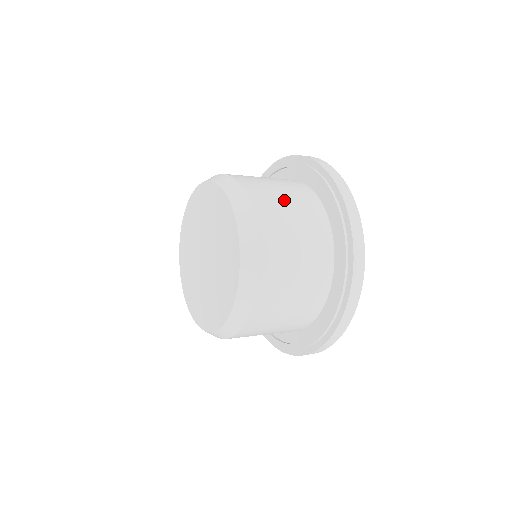
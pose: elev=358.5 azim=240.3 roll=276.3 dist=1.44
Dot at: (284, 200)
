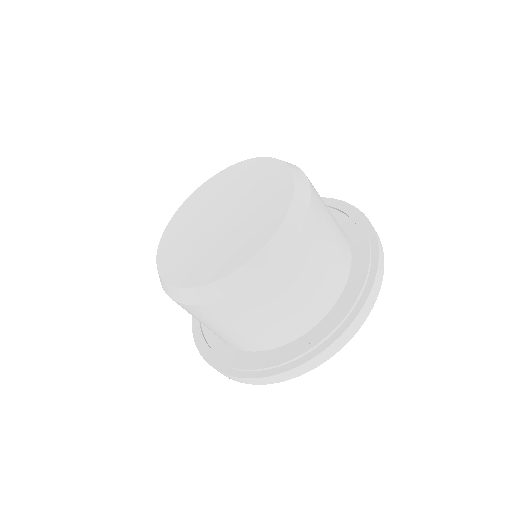
Dot at: (330, 237)
